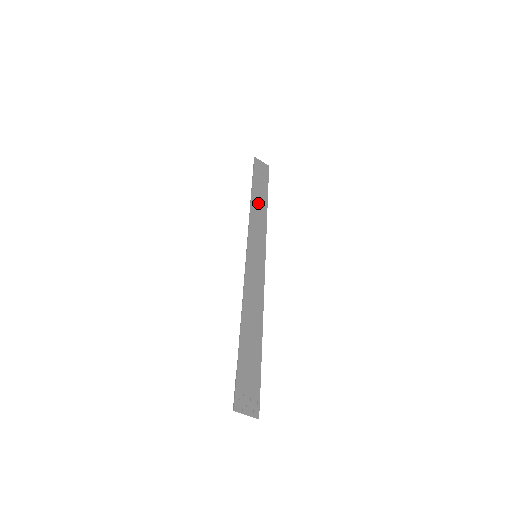
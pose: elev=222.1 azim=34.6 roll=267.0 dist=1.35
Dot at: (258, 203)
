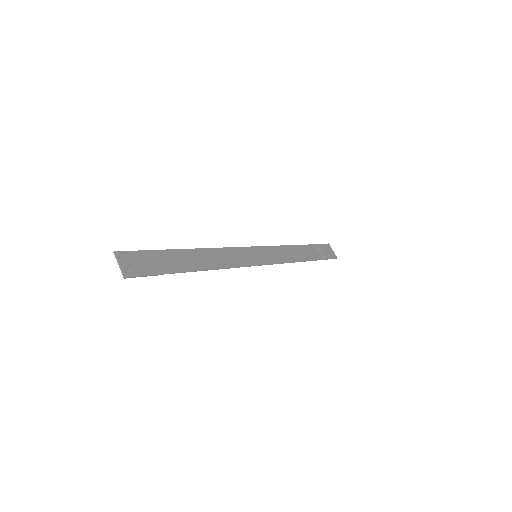
Dot at: (298, 252)
